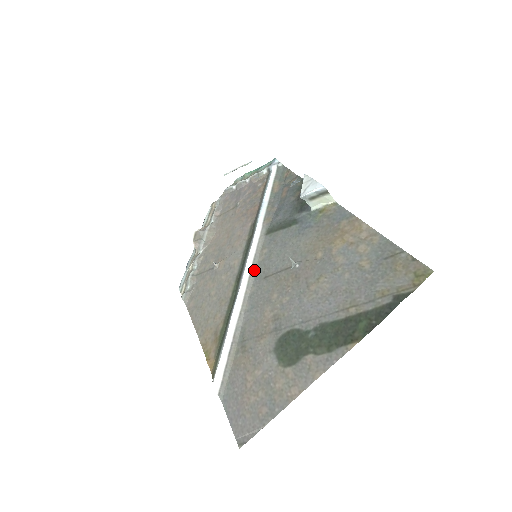
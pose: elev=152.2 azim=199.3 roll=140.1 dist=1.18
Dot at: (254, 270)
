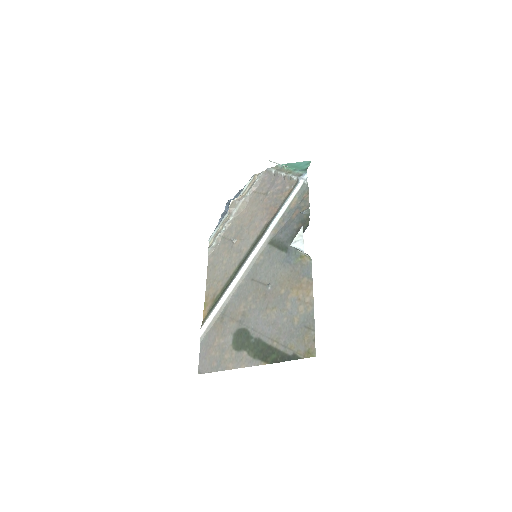
Dot at: (250, 268)
